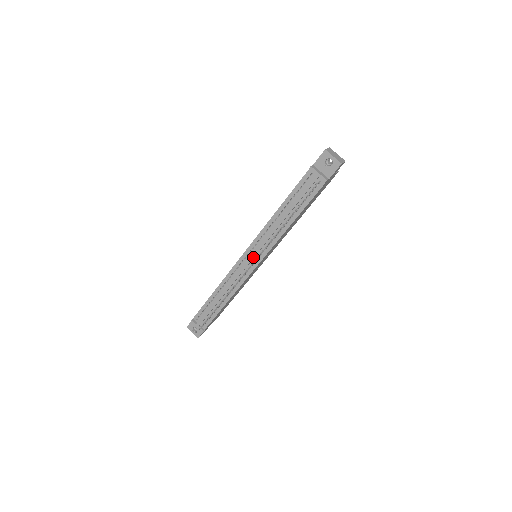
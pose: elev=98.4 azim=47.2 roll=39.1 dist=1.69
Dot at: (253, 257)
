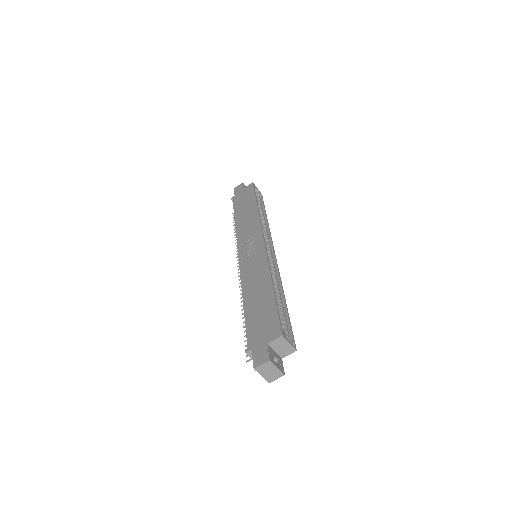
Dot at: occluded
